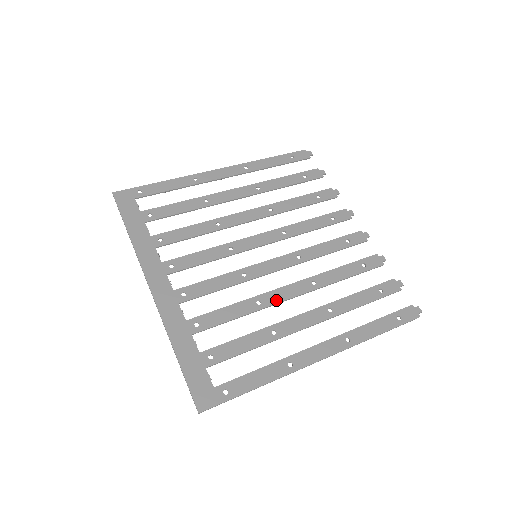
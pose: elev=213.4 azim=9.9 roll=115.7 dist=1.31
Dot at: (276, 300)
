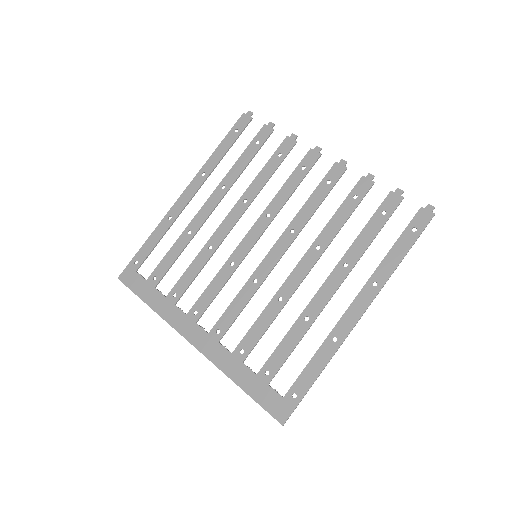
Dot at: (293, 287)
